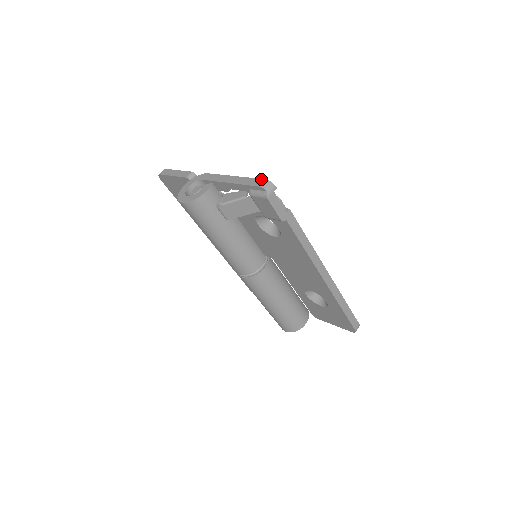
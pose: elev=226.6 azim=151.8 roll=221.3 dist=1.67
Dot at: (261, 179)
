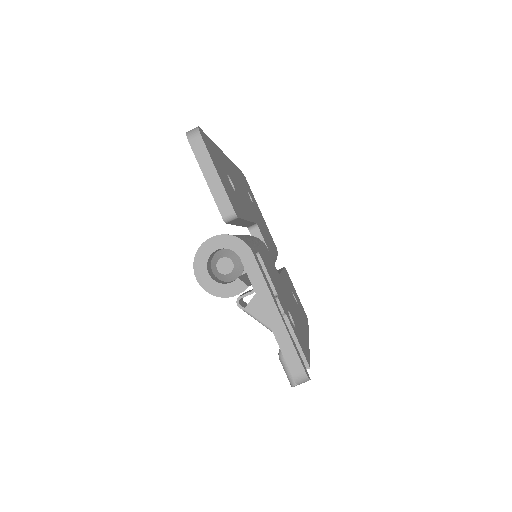
Dot at: (302, 366)
